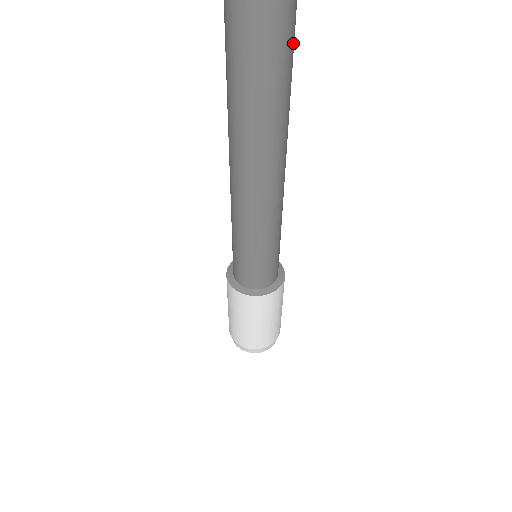
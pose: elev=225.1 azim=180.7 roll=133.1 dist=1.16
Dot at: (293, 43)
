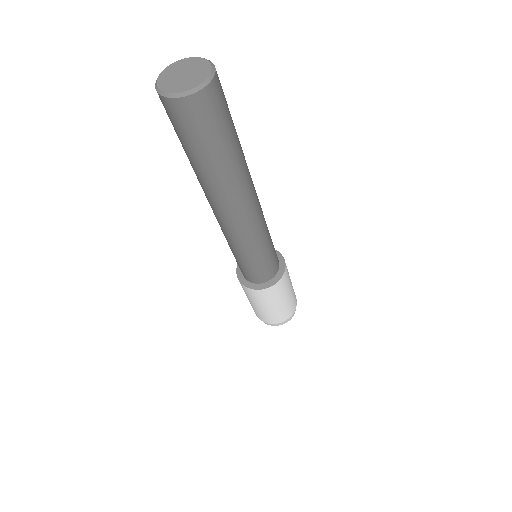
Dot at: (227, 106)
